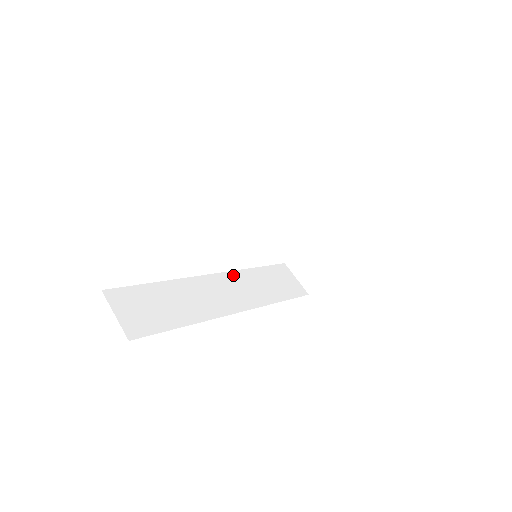
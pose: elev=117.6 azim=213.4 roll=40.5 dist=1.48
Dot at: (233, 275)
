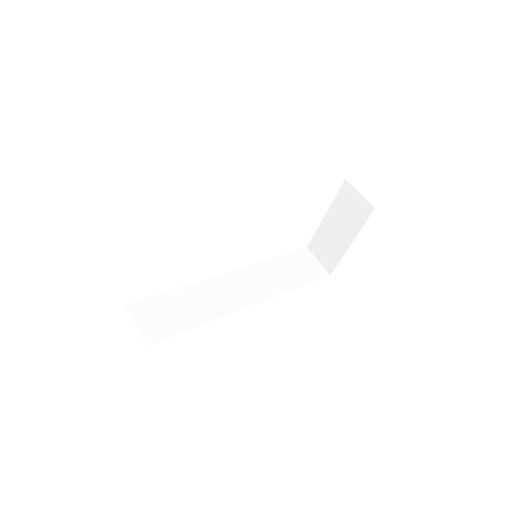
Dot at: (250, 270)
